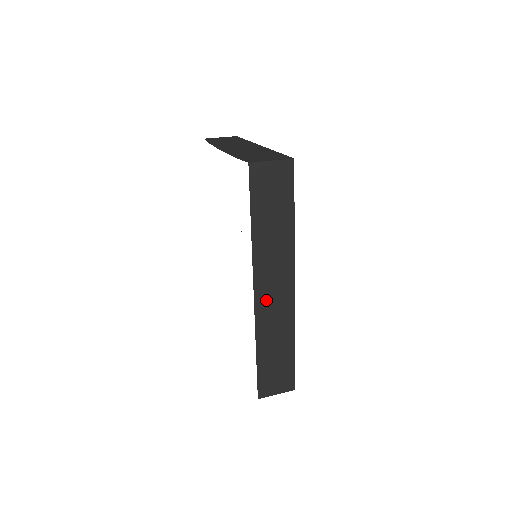
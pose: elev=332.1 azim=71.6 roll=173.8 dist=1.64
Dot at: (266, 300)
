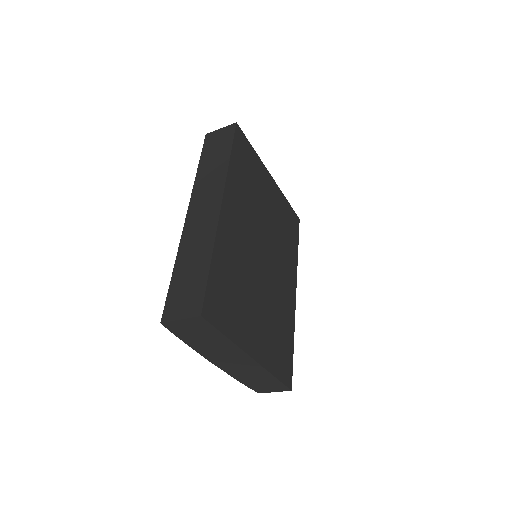
Dot at: (195, 218)
